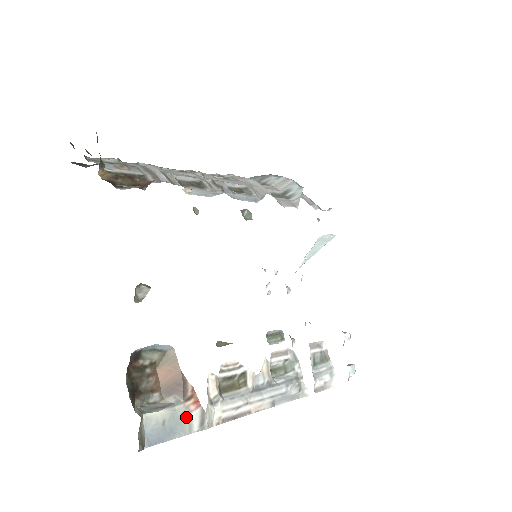
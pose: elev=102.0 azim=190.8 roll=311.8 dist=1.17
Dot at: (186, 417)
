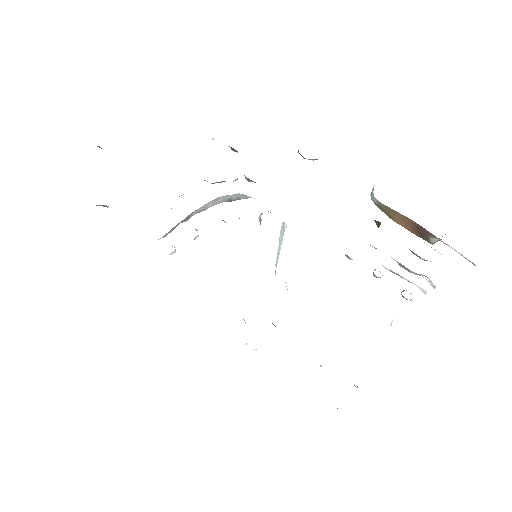
Dot at: occluded
